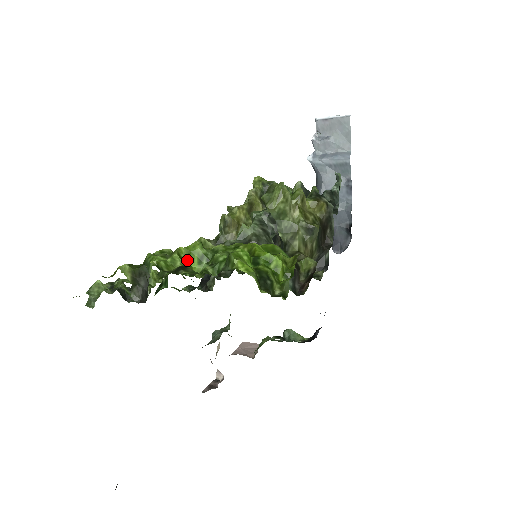
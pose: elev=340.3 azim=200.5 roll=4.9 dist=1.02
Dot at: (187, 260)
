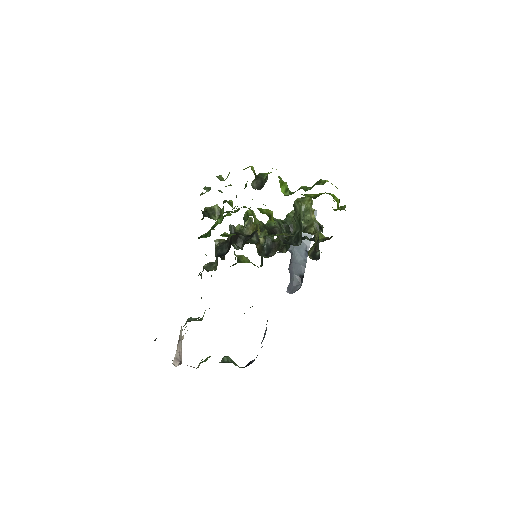
Dot at: (280, 186)
